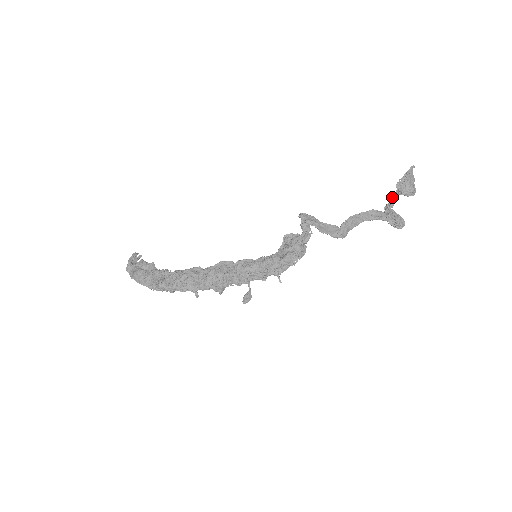
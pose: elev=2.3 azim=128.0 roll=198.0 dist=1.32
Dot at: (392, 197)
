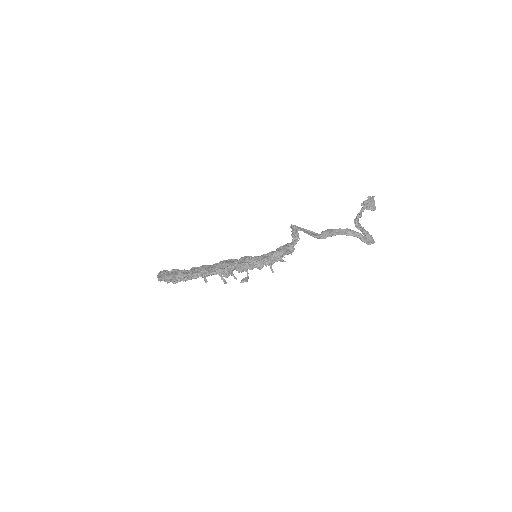
Dot at: (359, 212)
